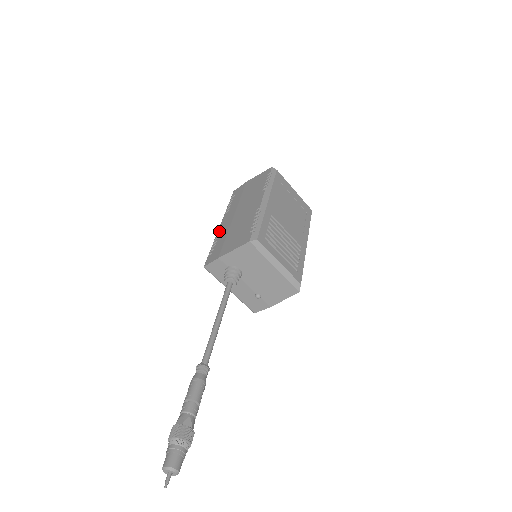
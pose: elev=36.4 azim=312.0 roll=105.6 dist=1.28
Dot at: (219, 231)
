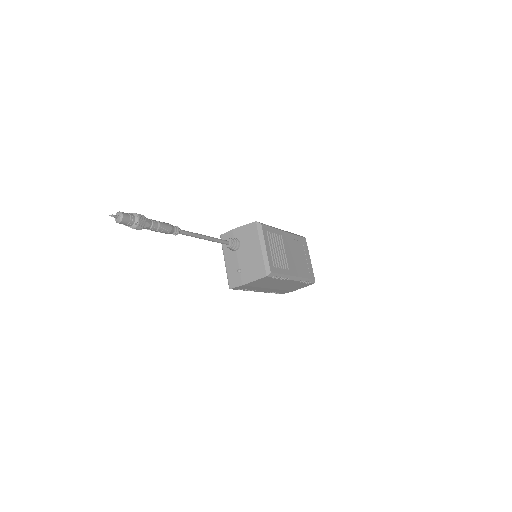
Dot at: occluded
